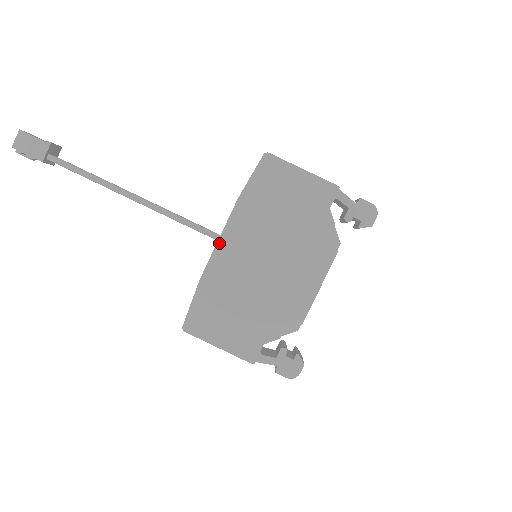
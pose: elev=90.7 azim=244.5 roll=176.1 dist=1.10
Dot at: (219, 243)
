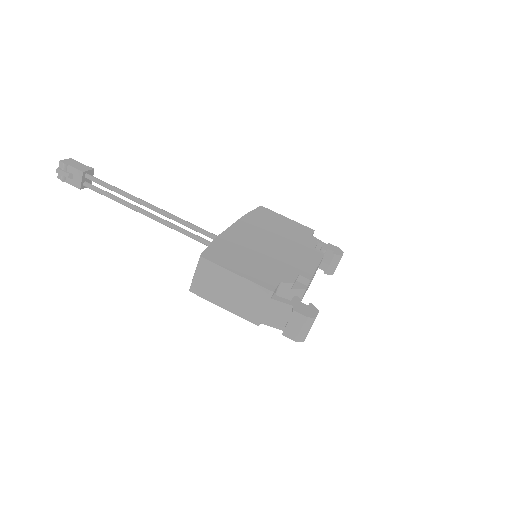
Dot at: (232, 226)
